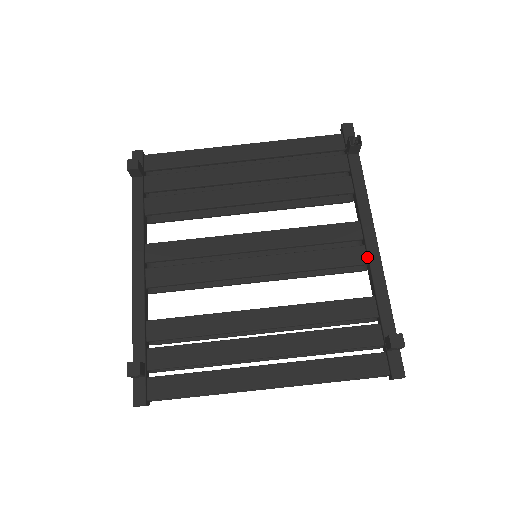
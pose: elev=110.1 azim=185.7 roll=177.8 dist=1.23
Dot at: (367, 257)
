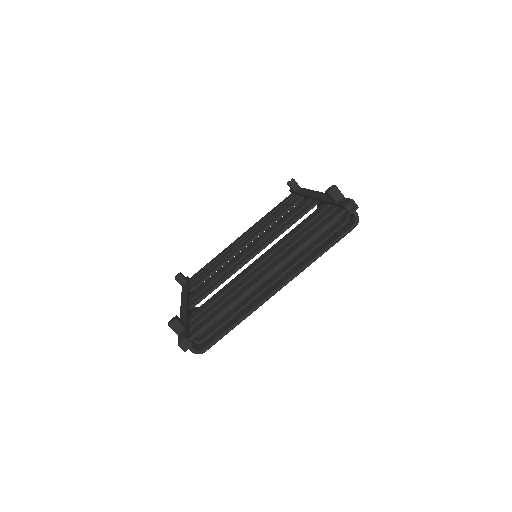
Dot at: (315, 199)
